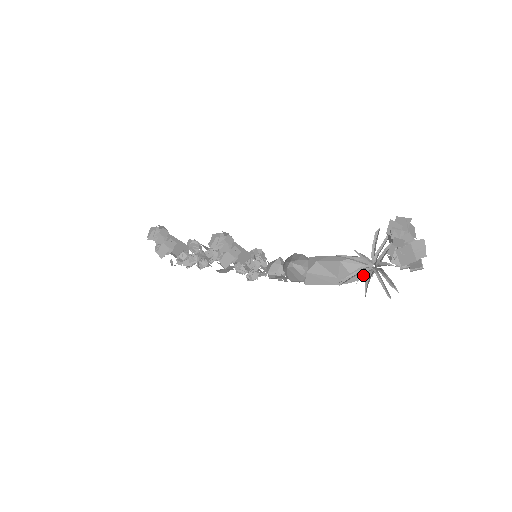
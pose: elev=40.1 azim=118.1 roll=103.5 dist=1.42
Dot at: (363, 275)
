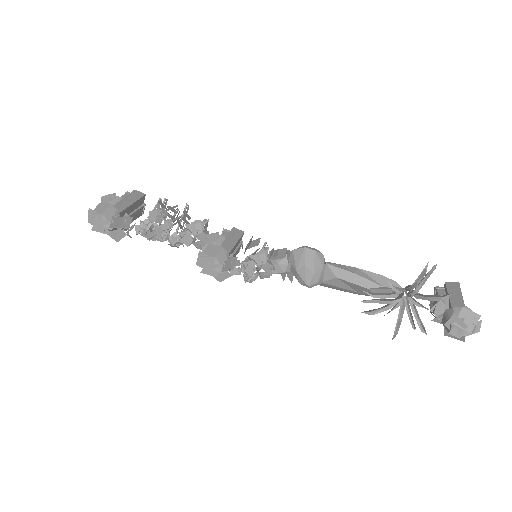
Dot at: (392, 310)
